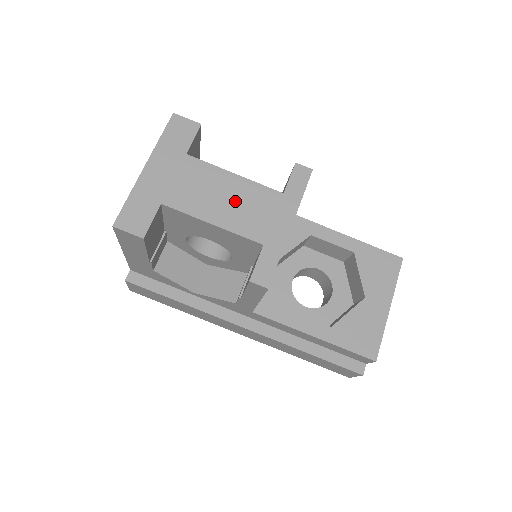
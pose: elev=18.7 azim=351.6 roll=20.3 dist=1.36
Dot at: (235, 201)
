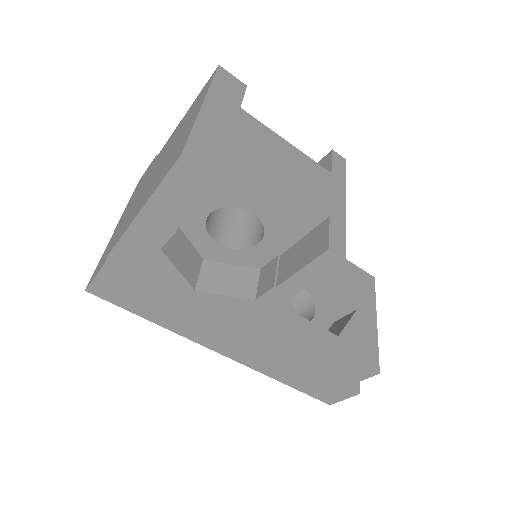
Dot at: (295, 167)
